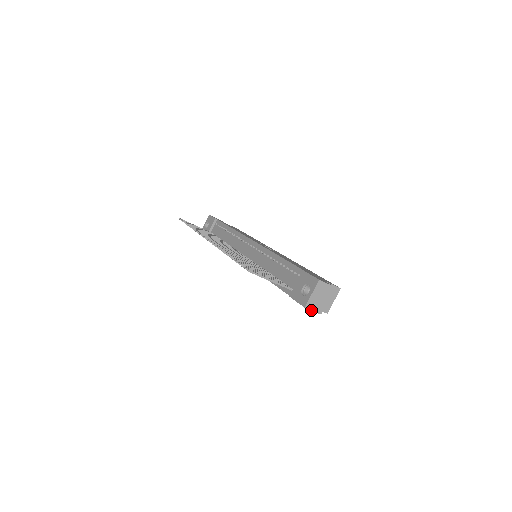
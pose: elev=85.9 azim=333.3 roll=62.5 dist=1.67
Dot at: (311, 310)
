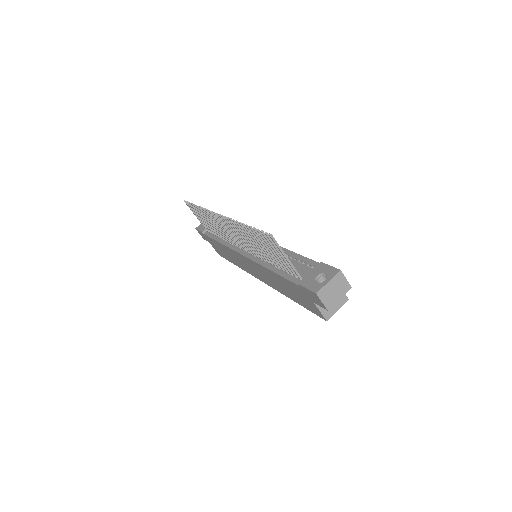
Dot at: (321, 300)
